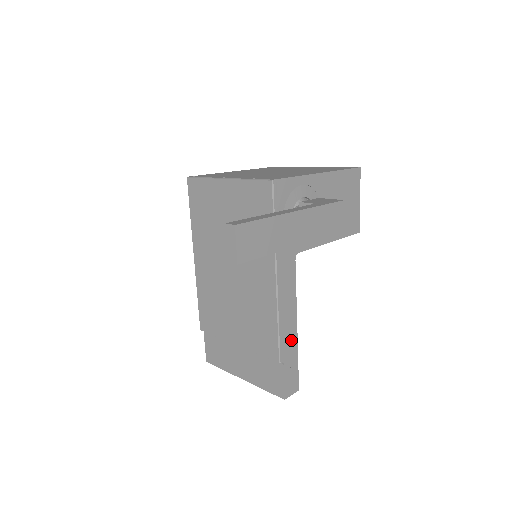
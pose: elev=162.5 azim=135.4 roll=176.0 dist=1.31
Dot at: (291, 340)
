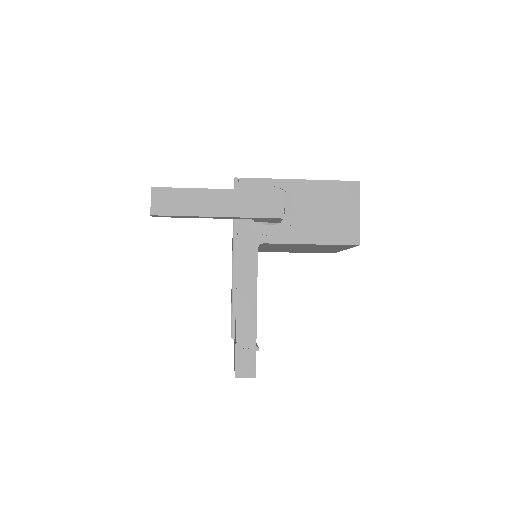
Dot at: (248, 322)
